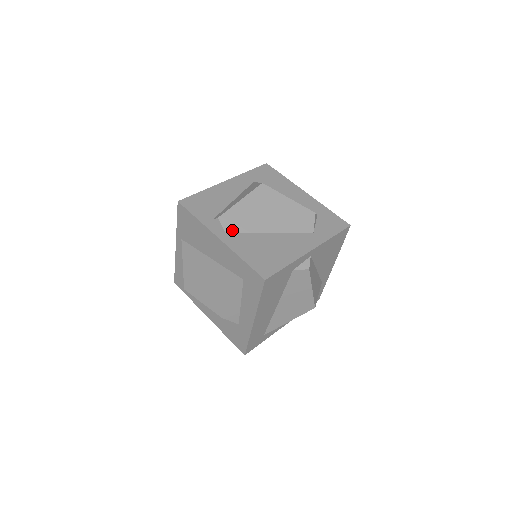
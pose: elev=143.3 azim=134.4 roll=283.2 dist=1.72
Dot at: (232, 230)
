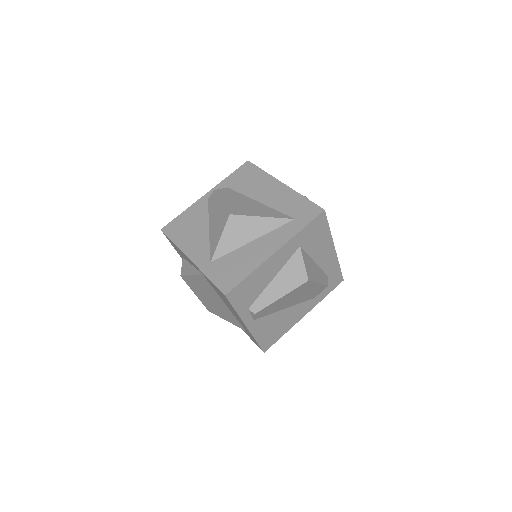
Dot at: (260, 317)
